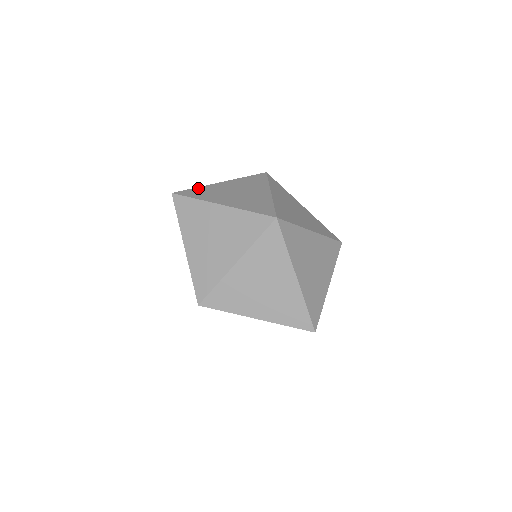
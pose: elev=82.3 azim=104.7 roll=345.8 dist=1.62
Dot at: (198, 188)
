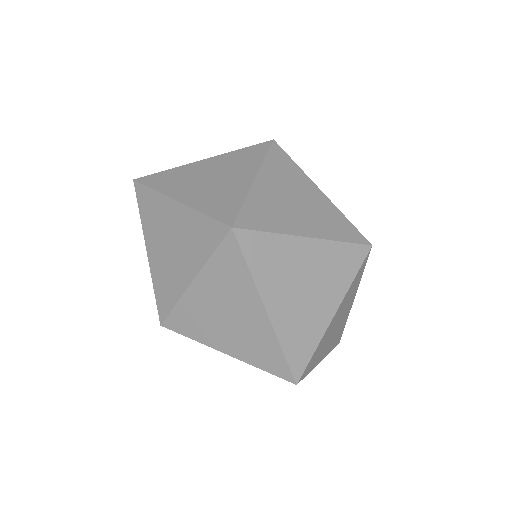
Dot at: (168, 171)
